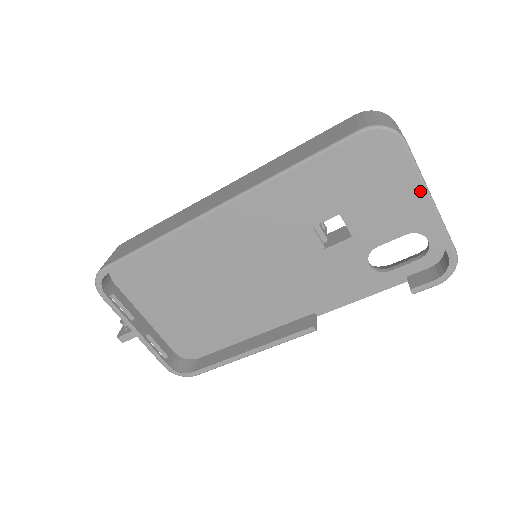
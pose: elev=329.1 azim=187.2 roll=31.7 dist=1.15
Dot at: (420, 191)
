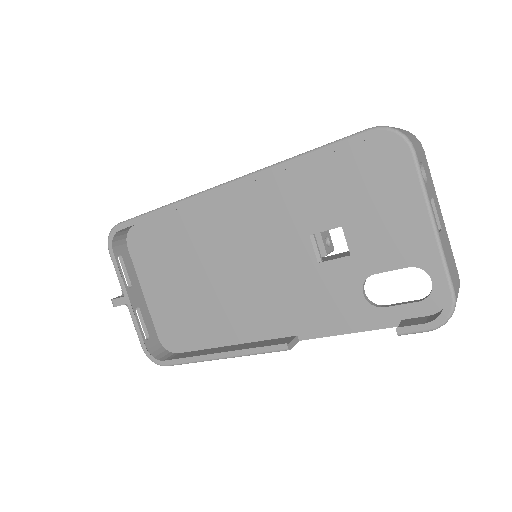
Dot at: (422, 209)
